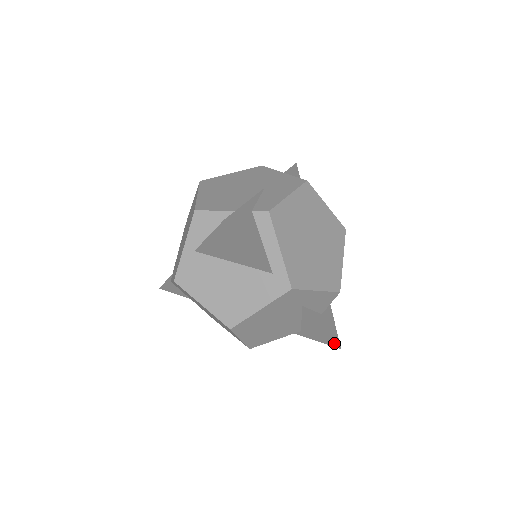
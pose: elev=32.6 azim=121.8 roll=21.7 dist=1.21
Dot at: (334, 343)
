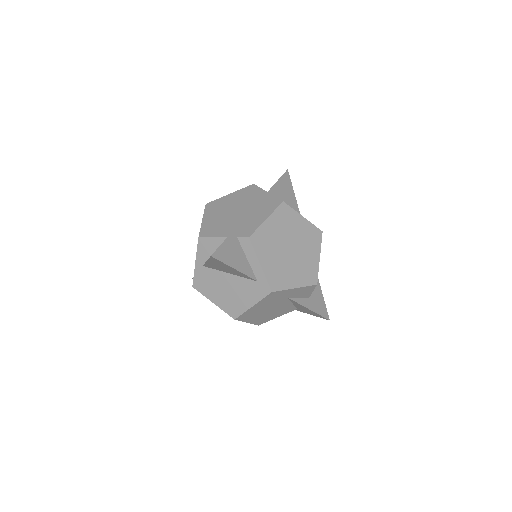
Dot at: (323, 317)
